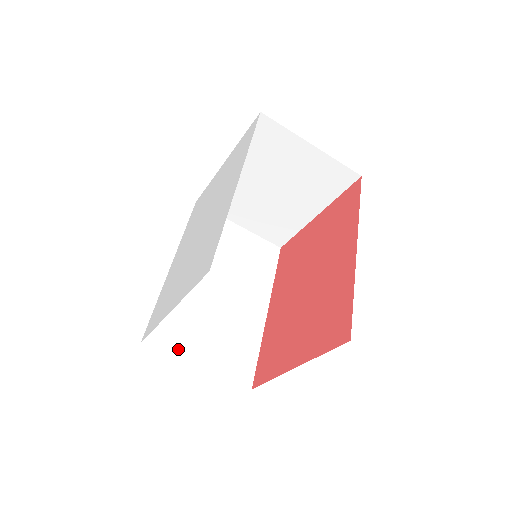
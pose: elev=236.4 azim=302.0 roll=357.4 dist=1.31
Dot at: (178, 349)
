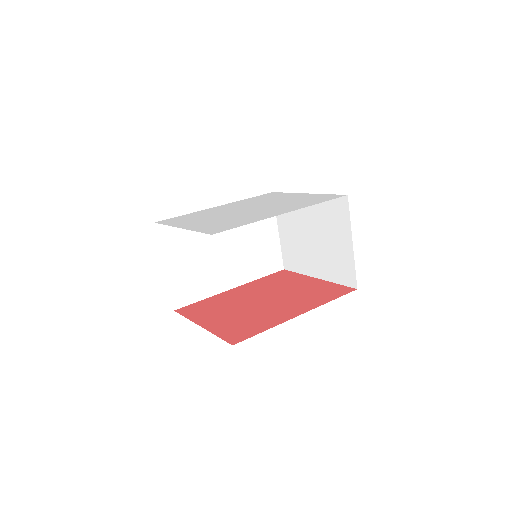
Dot at: (167, 248)
